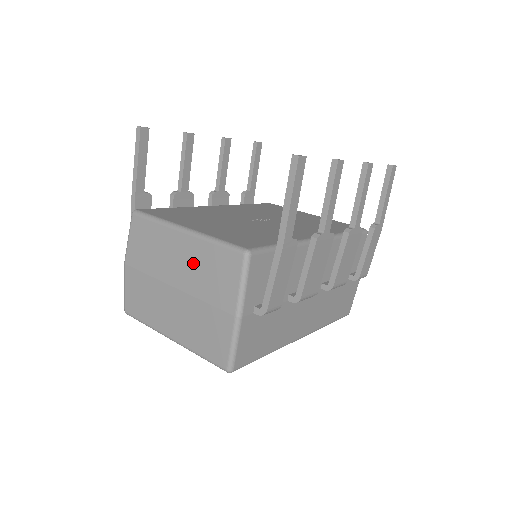
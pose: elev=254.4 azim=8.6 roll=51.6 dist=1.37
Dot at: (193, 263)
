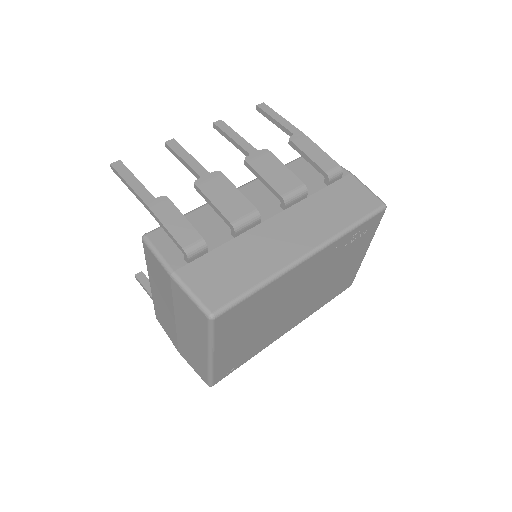
Dot at: (159, 289)
